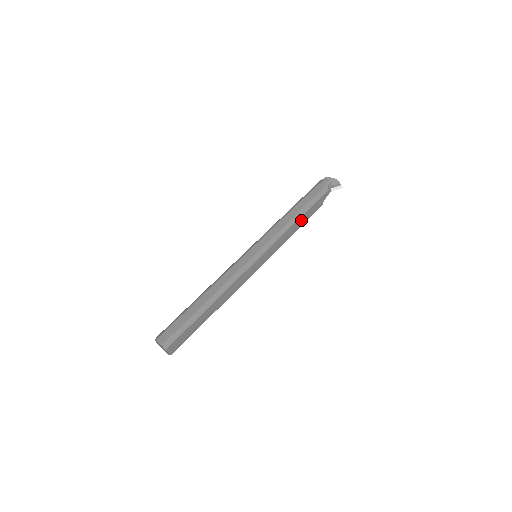
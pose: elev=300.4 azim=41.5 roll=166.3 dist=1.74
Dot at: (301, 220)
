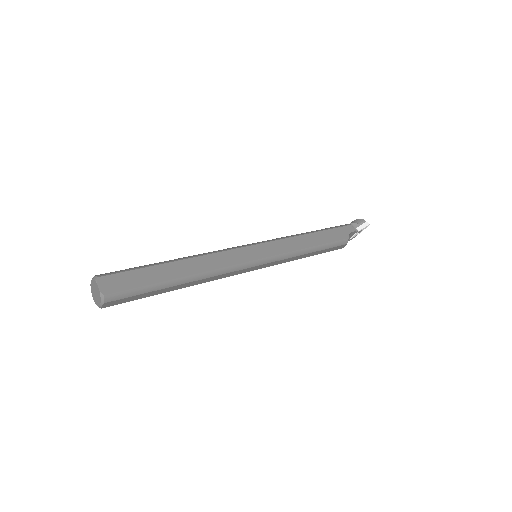
Dot at: (317, 237)
